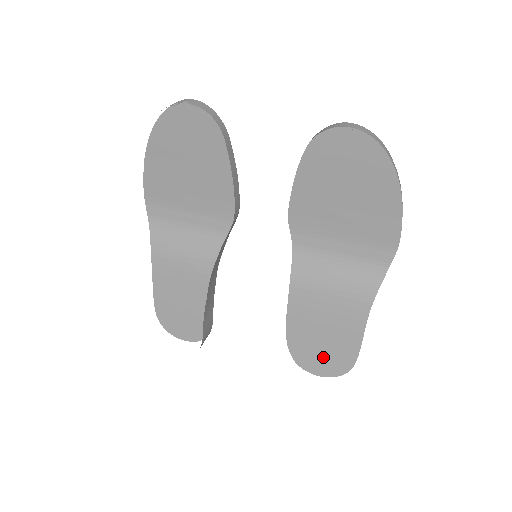
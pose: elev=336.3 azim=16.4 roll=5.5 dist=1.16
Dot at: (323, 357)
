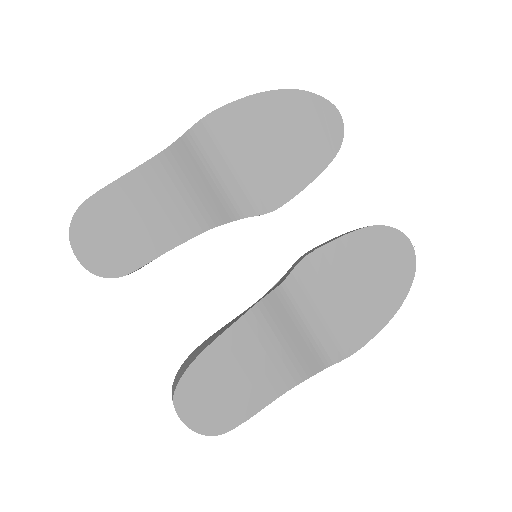
Dot at: (206, 401)
